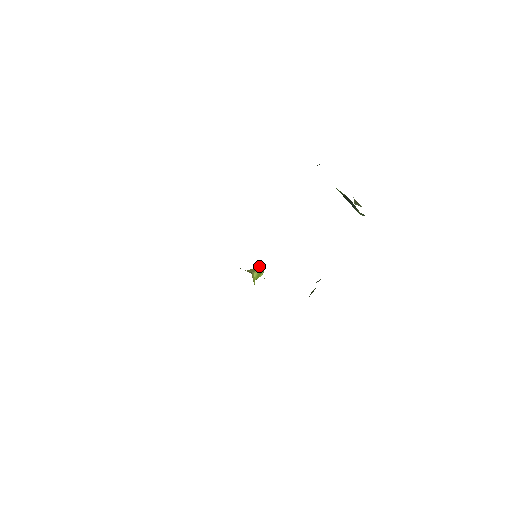
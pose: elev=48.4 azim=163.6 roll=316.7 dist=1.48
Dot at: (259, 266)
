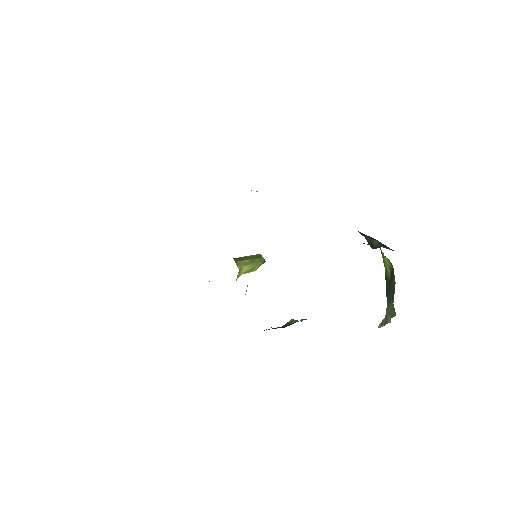
Dot at: (256, 261)
